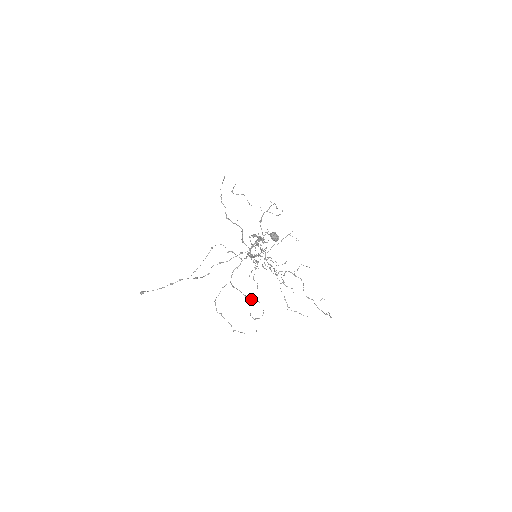
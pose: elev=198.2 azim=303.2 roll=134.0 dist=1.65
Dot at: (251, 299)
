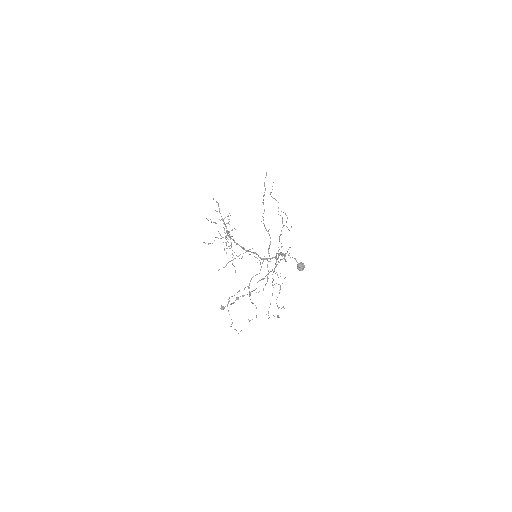
Dot at: (253, 303)
